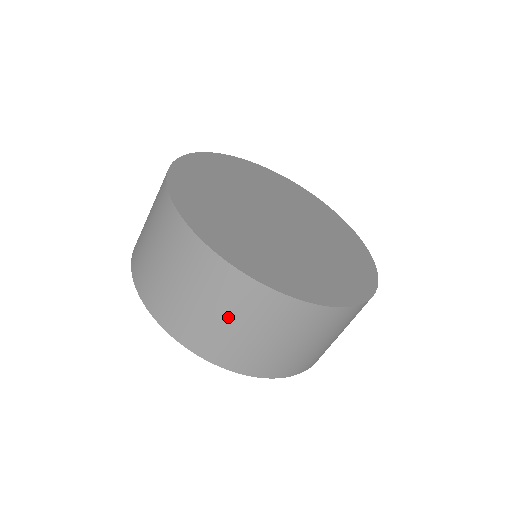
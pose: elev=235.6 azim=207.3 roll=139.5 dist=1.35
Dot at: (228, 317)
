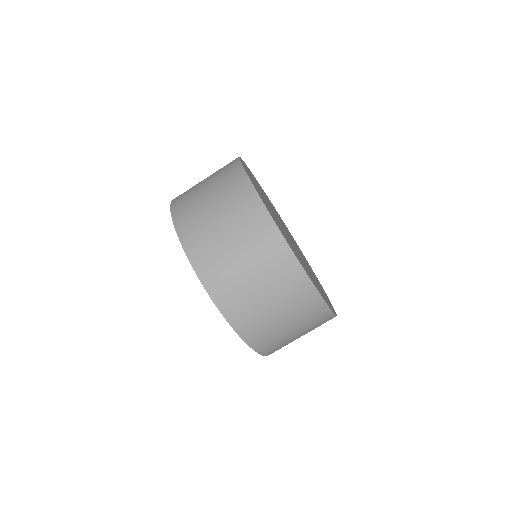
Dot at: (222, 215)
